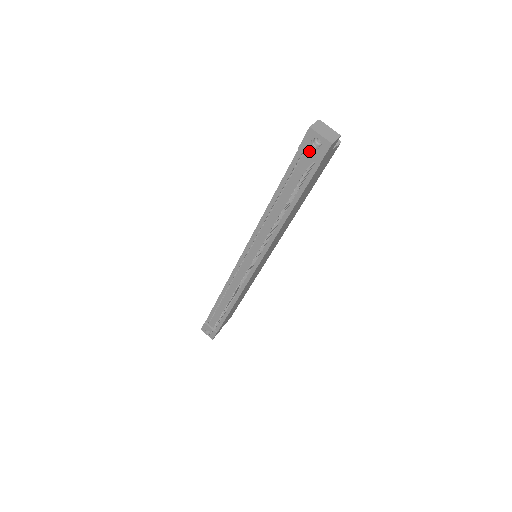
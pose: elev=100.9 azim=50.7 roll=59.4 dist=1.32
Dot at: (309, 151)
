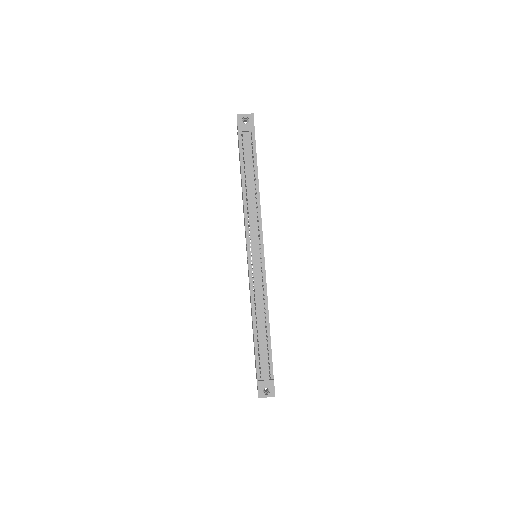
Dot at: (245, 128)
